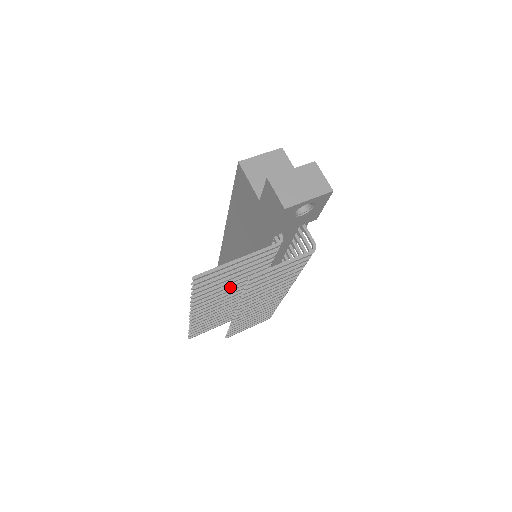
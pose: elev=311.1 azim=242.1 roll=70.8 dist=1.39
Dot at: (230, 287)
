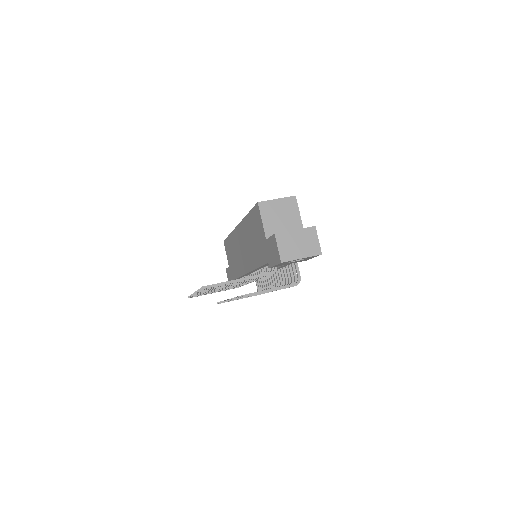
Dot at: occluded
